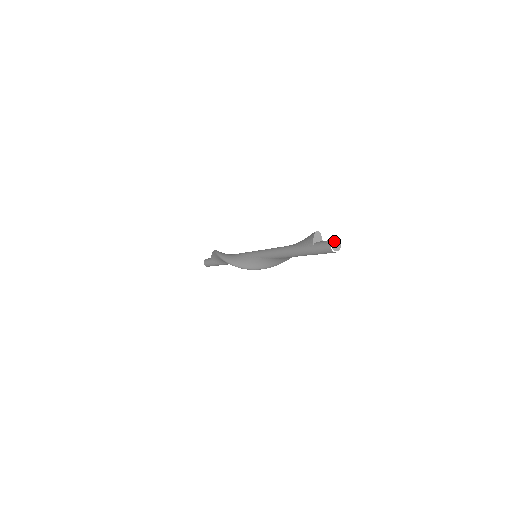
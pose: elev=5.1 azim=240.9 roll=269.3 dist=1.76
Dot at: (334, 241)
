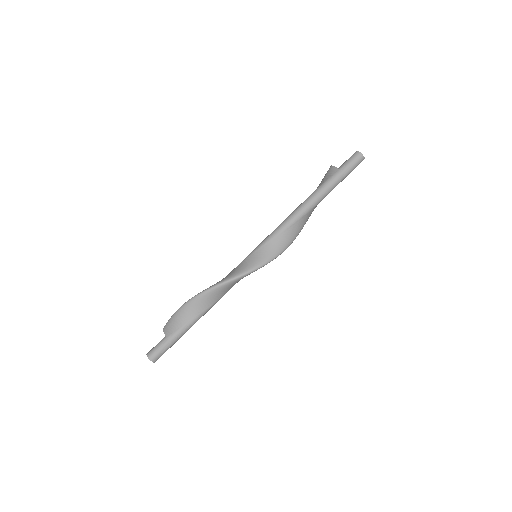
Dot at: (357, 152)
